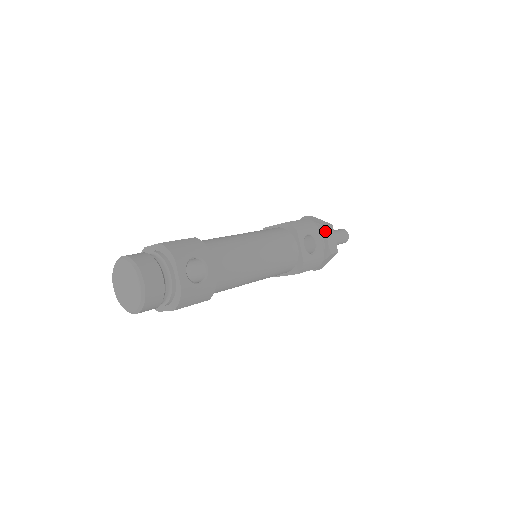
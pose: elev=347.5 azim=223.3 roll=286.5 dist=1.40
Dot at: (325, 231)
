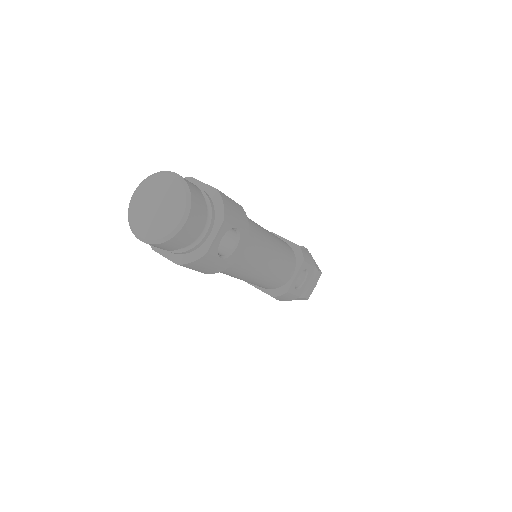
Dot at: (315, 275)
